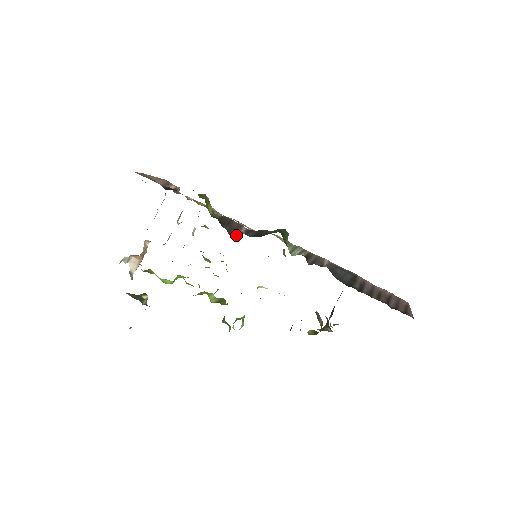
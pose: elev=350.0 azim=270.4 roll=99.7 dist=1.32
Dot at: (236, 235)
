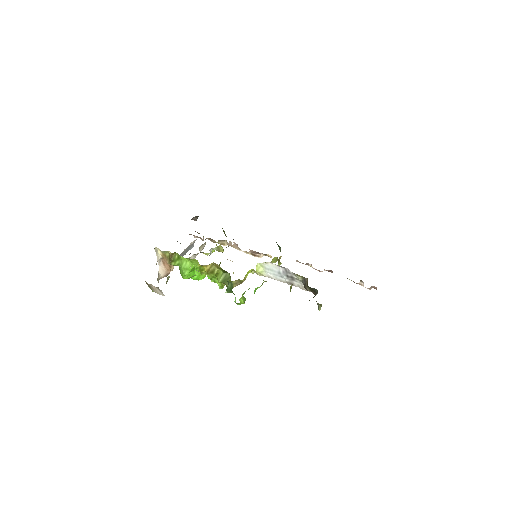
Dot at: occluded
